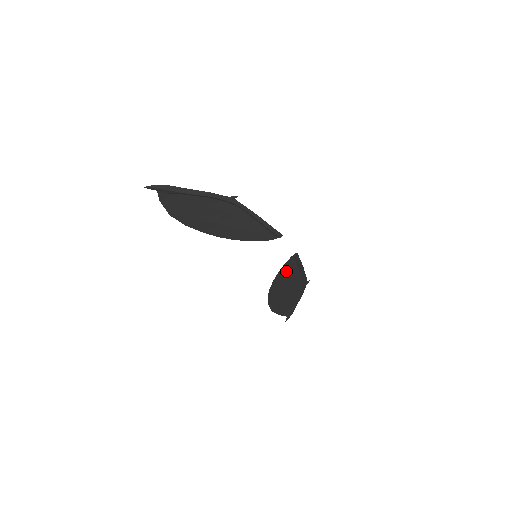
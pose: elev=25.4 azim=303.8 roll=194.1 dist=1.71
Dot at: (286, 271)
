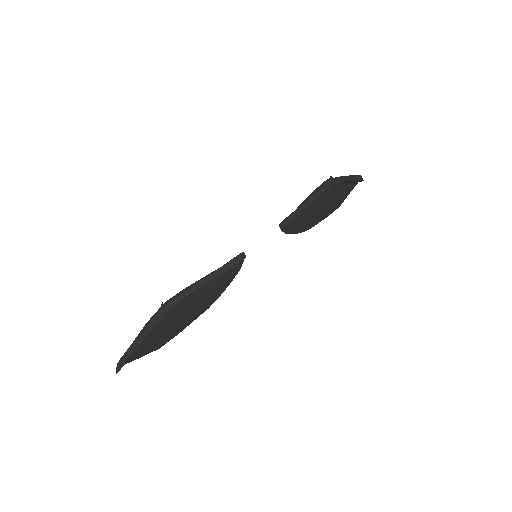
Dot at: (297, 224)
